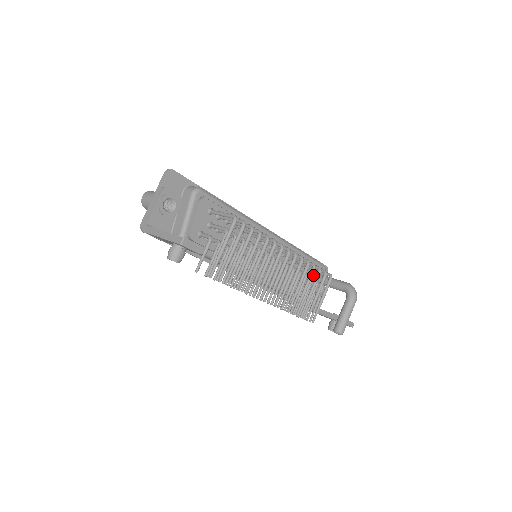
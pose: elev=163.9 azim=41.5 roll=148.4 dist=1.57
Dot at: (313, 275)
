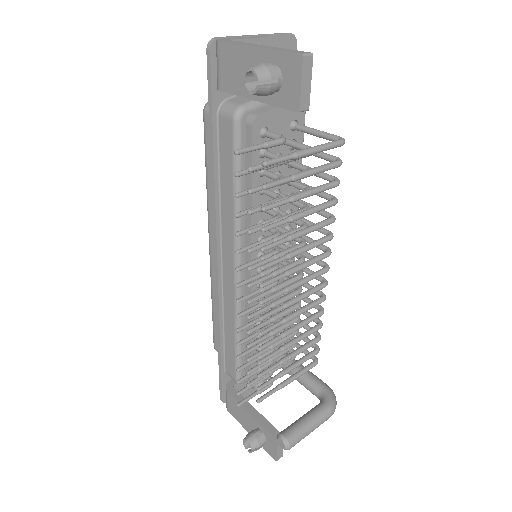
Dot at: occluded
